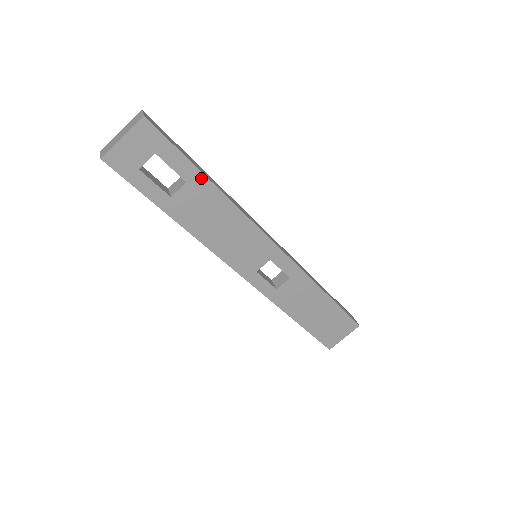
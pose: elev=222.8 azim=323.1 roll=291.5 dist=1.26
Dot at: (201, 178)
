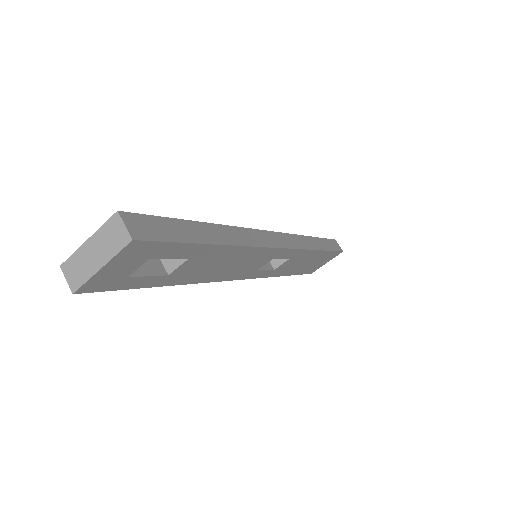
Dot at: (207, 248)
